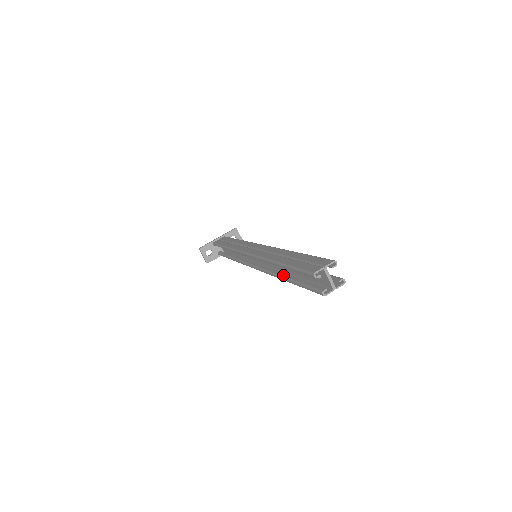
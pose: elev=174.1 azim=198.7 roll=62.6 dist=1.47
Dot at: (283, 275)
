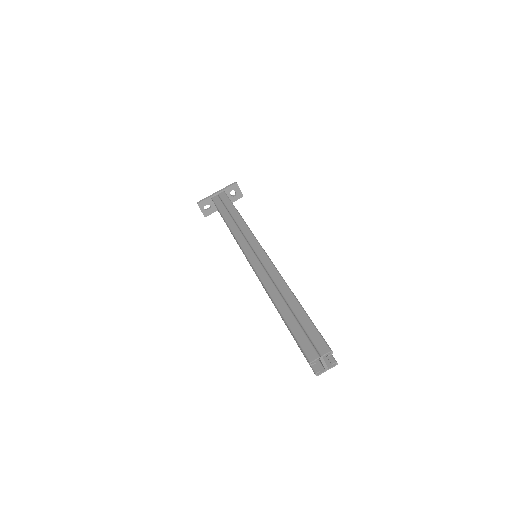
Dot at: occluded
